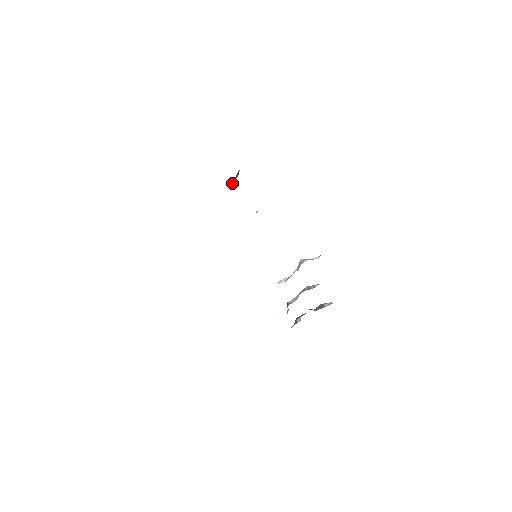
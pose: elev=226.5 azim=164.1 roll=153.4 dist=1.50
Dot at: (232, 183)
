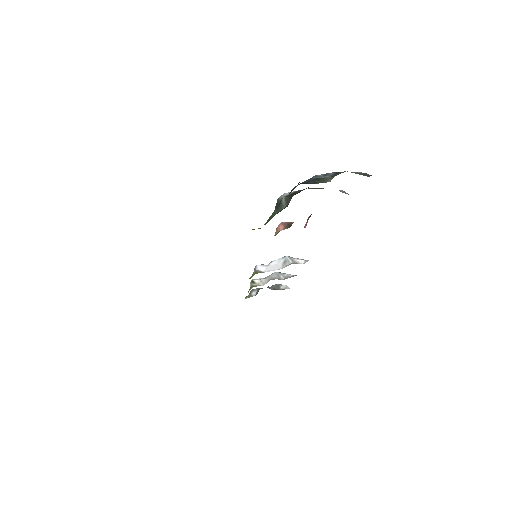
Dot at: (279, 208)
